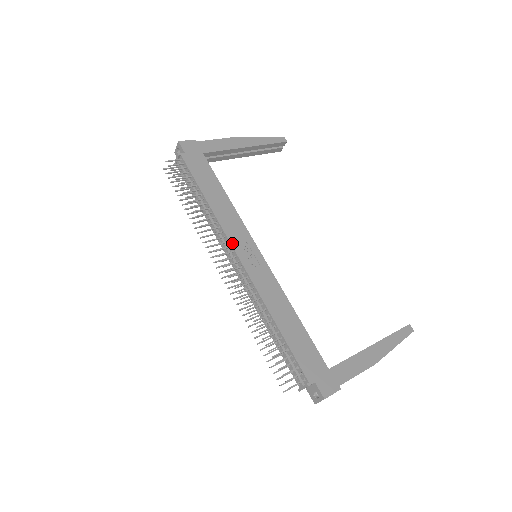
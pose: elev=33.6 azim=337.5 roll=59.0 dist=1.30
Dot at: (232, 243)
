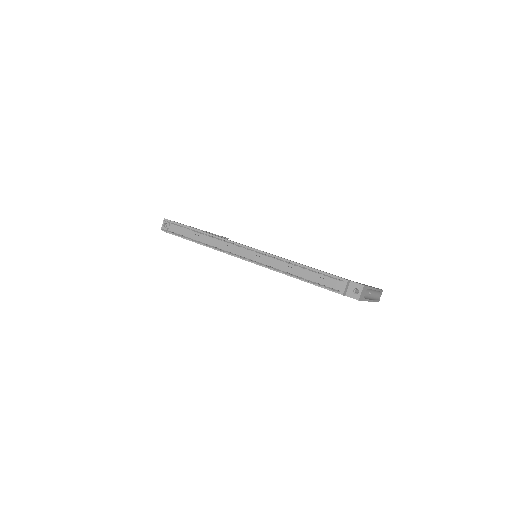
Dot at: (238, 243)
